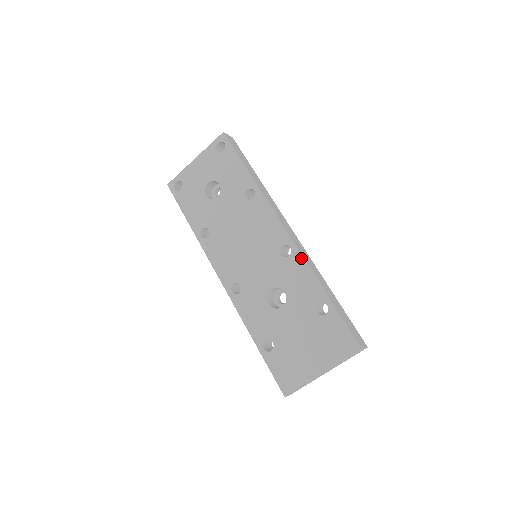
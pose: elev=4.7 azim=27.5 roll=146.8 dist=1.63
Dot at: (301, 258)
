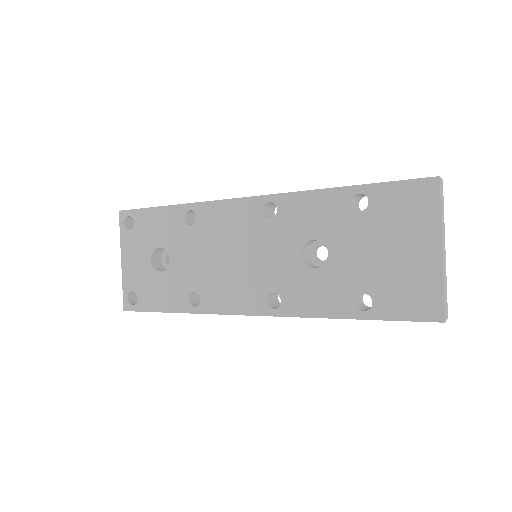
Dot at: (288, 196)
